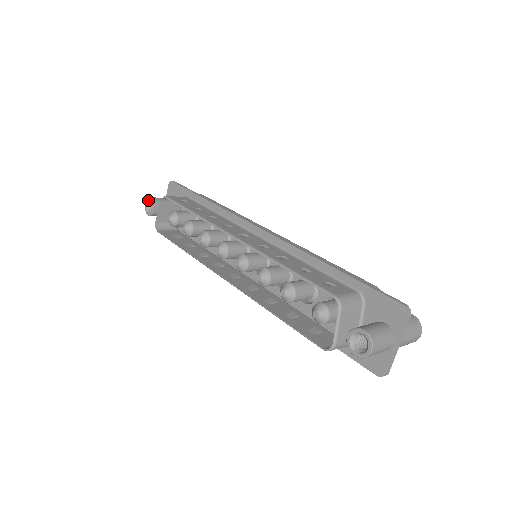
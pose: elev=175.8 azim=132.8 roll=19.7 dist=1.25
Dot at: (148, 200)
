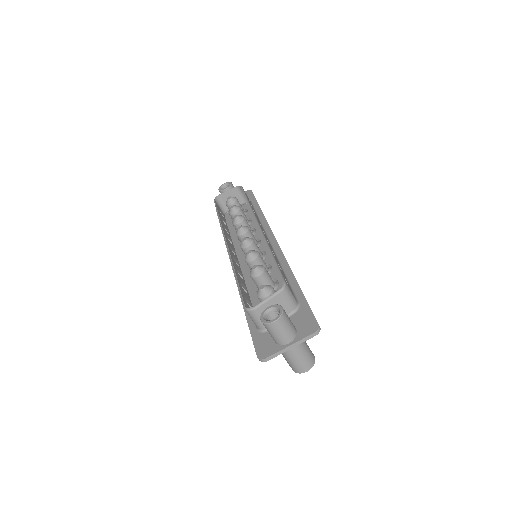
Dot at: (228, 183)
